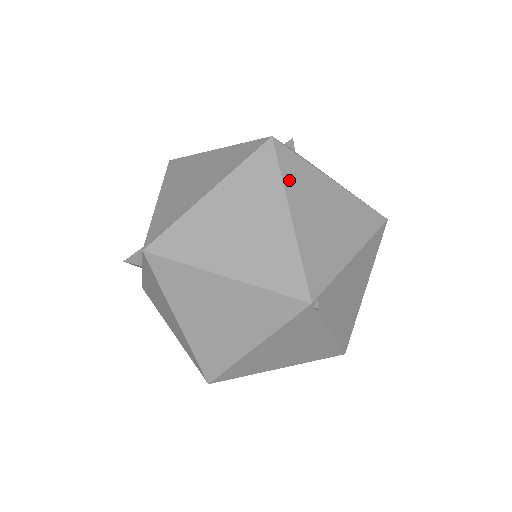
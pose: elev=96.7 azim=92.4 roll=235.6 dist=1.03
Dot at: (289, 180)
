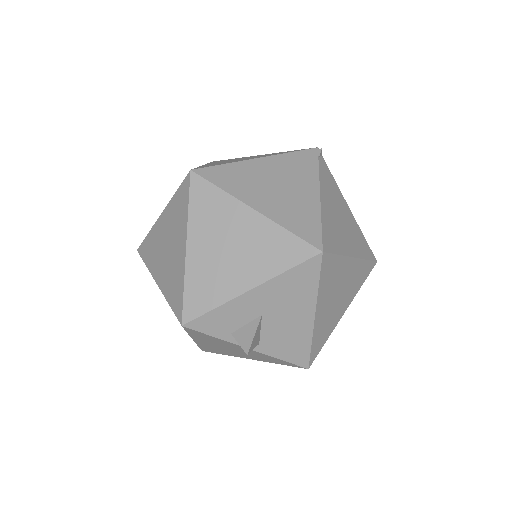
Dot at: occluded
